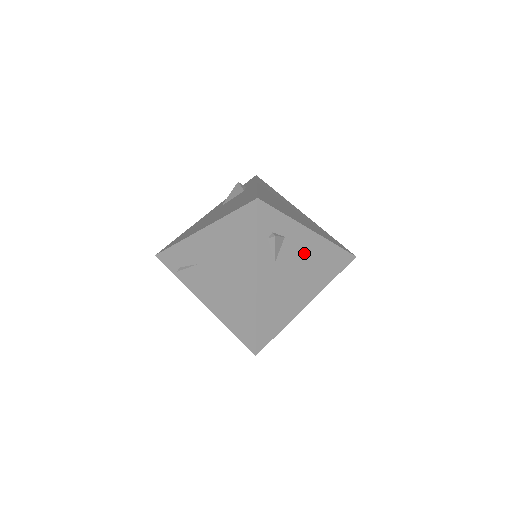
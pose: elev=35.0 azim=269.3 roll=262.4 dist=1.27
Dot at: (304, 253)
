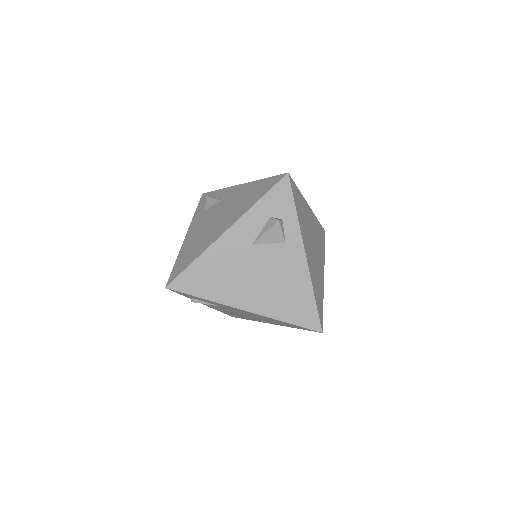
Dot at: occluded
